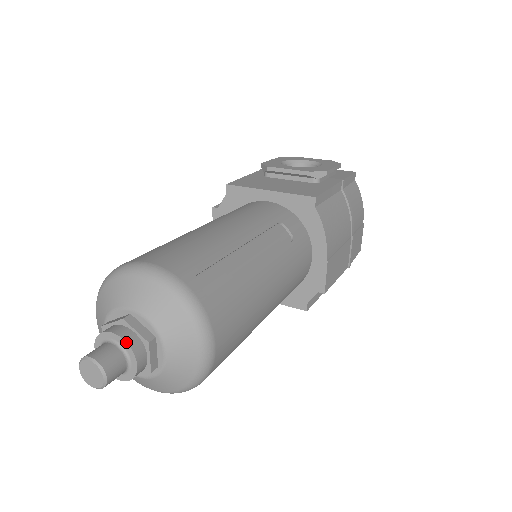
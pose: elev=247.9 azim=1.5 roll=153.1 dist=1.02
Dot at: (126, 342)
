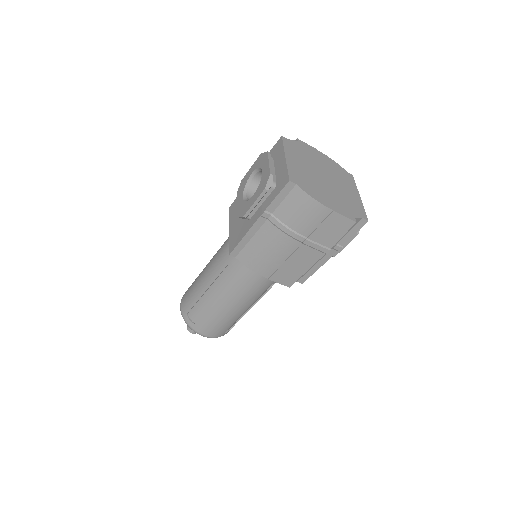
Dot at: occluded
